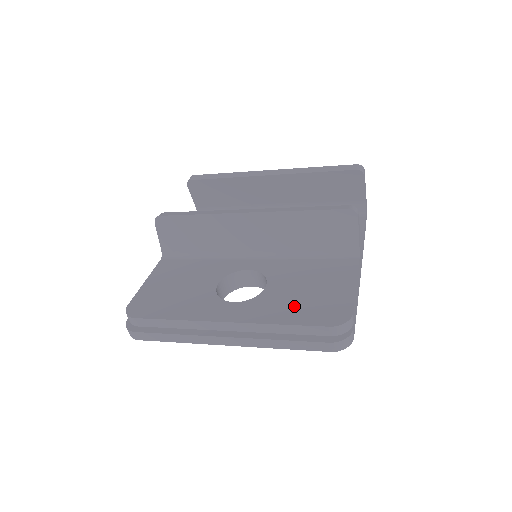
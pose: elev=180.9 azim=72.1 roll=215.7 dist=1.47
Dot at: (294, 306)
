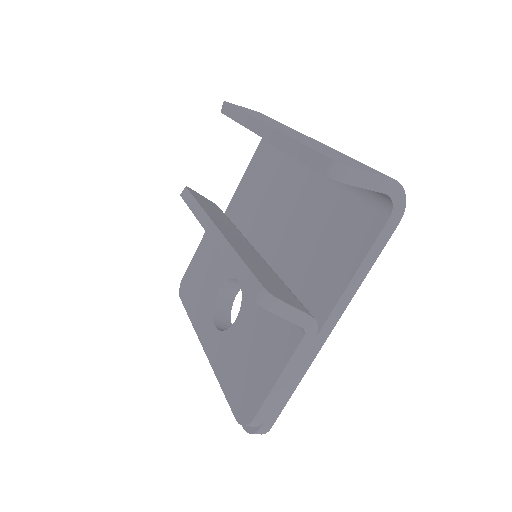
Dot at: (234, 368)
